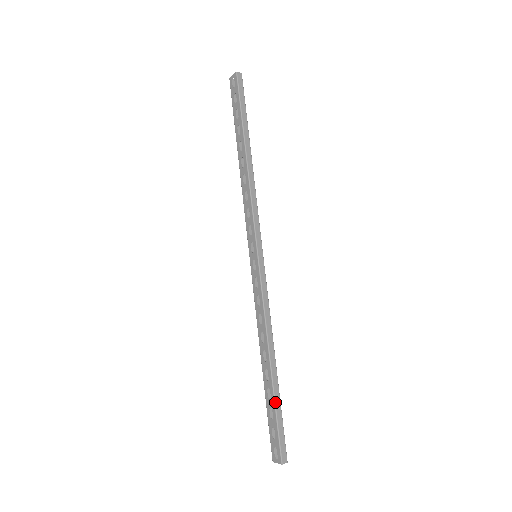
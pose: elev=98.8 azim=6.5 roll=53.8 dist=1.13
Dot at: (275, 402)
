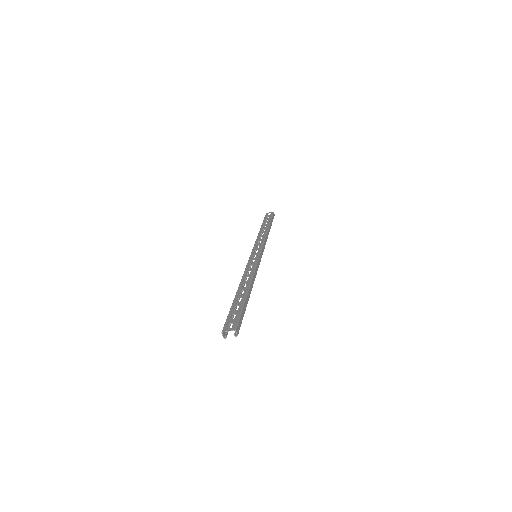
Dot at: (245, 302)
